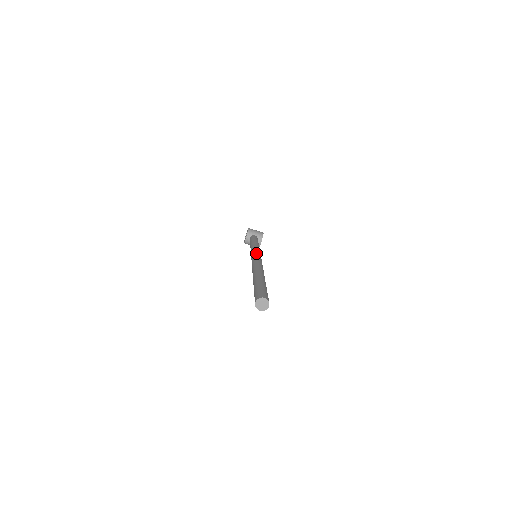
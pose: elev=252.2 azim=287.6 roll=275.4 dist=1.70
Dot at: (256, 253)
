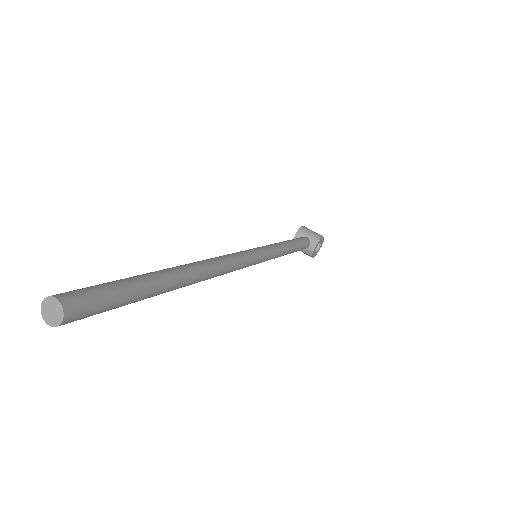
Dot at: (249, 249)
